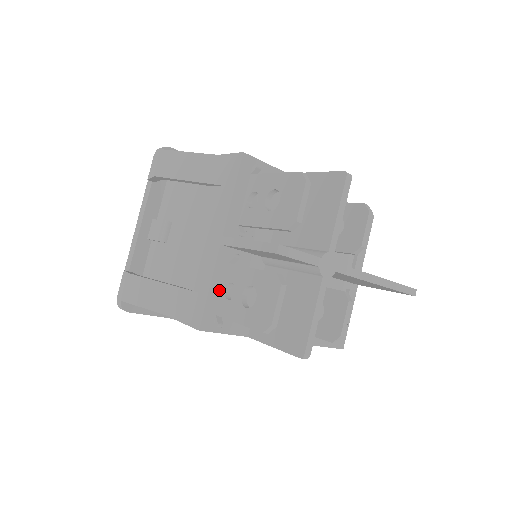
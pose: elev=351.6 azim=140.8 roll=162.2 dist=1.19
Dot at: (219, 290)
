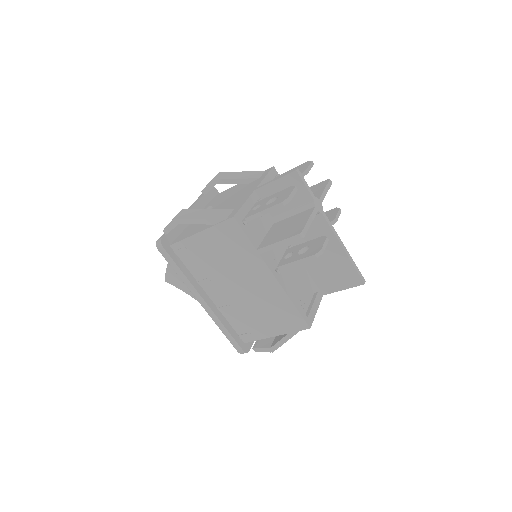
Dot at: (248, 209)
